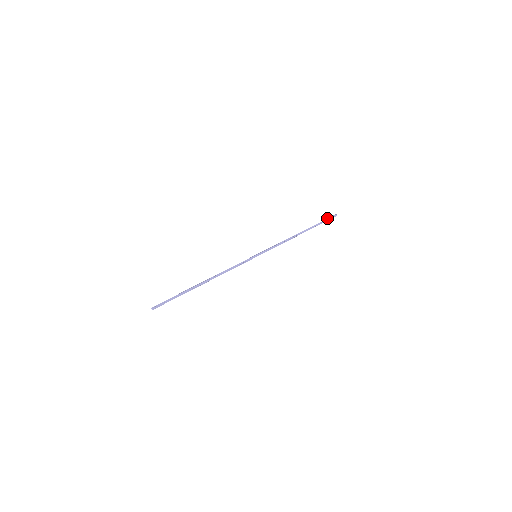
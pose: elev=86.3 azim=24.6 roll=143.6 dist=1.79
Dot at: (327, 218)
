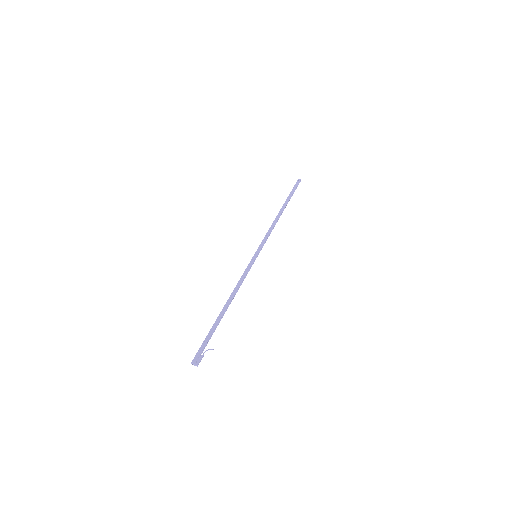
Dot at: (295, 186)
